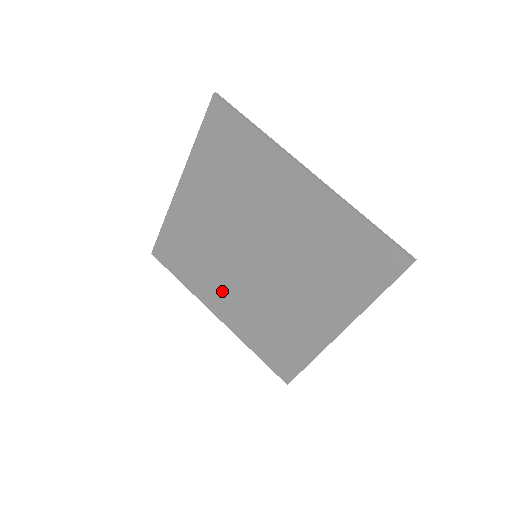
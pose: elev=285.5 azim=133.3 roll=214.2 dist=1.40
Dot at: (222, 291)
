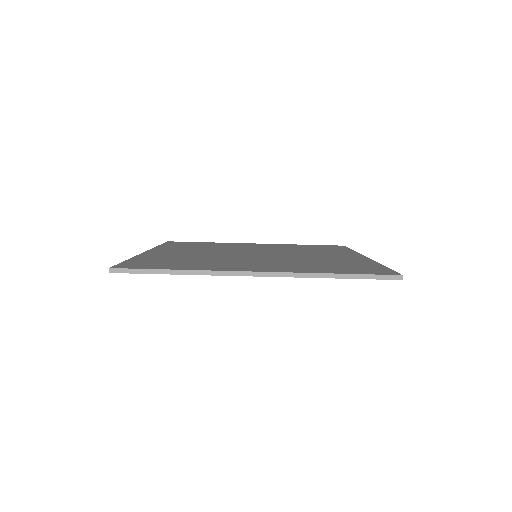
Dot at: occluded
